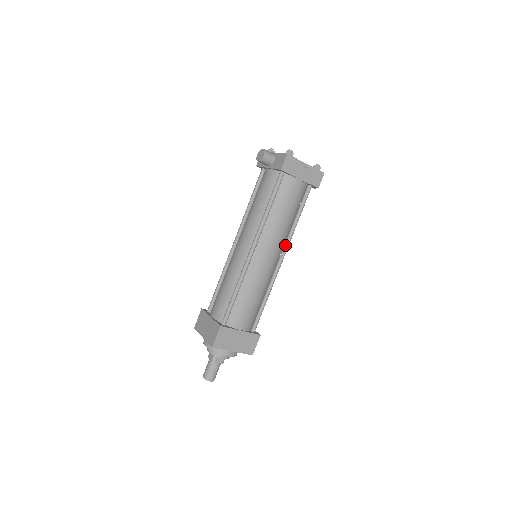
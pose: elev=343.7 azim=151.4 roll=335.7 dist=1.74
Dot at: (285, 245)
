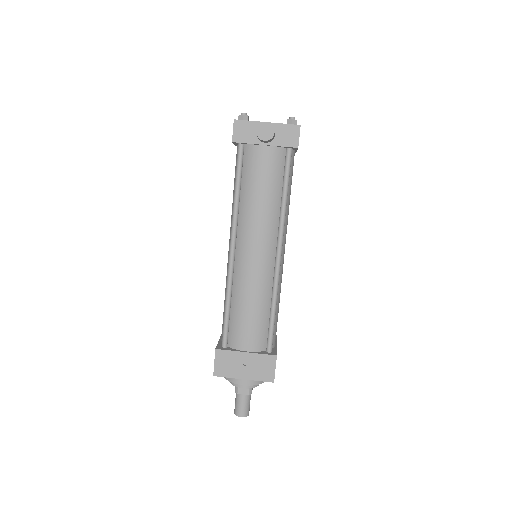
Dot at: occluded
